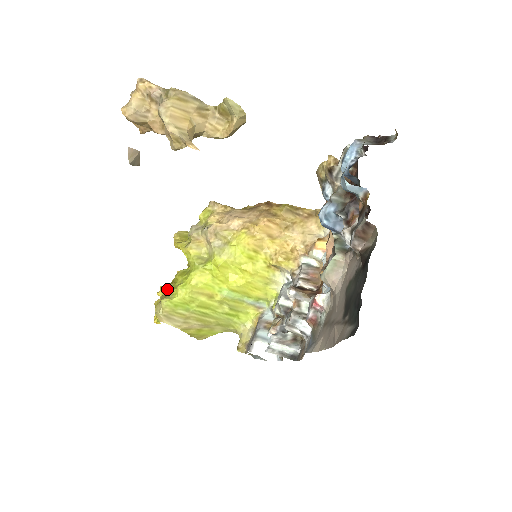
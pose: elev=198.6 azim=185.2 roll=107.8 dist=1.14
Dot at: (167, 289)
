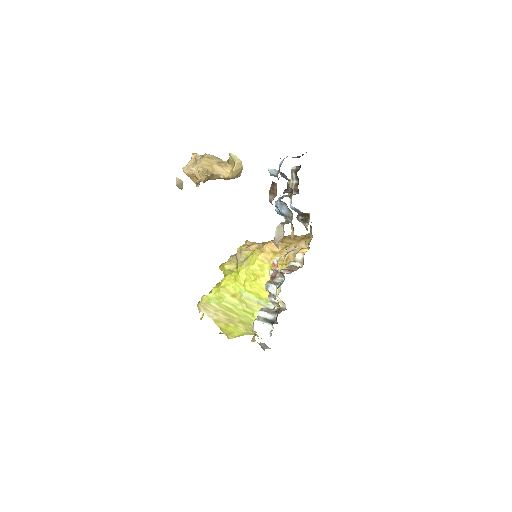
Dot at: occluded
